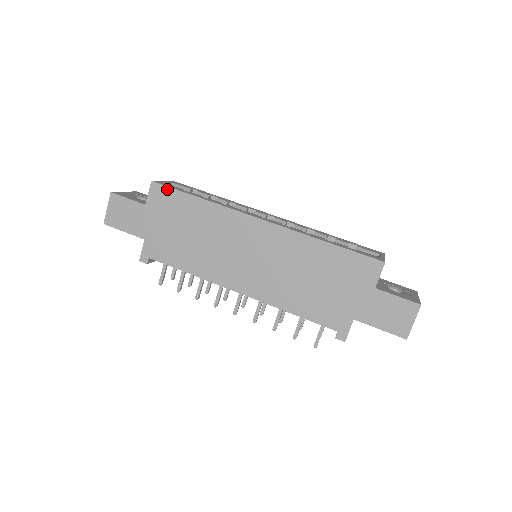
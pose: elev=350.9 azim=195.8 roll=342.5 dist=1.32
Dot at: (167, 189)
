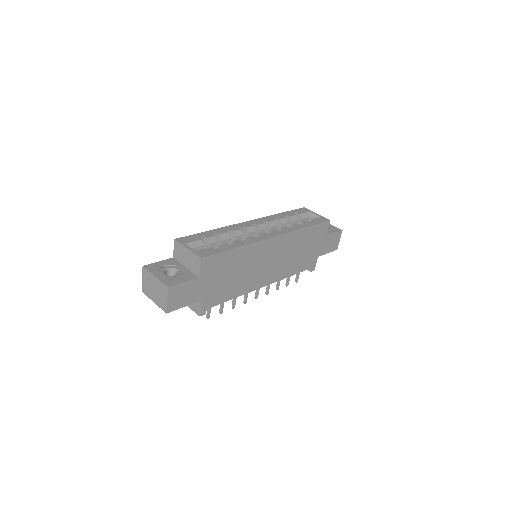
Dot at: (214, 256)
